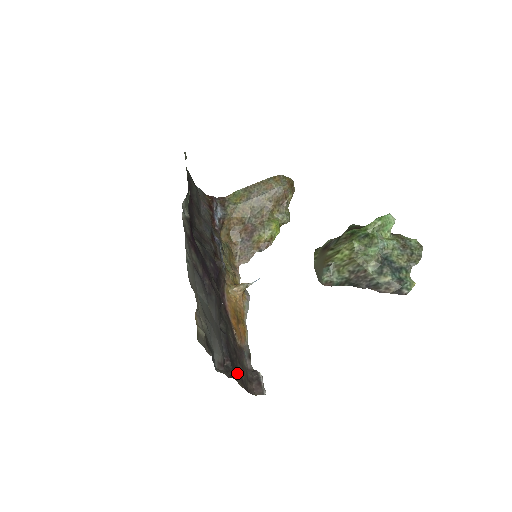
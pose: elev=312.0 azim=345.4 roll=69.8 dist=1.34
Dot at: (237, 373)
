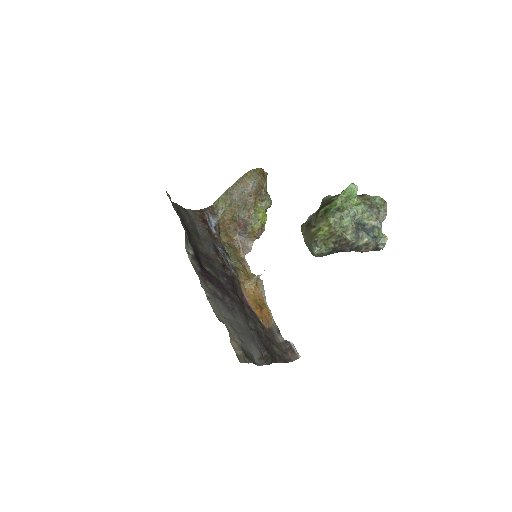
Dot at: (274, 354)
